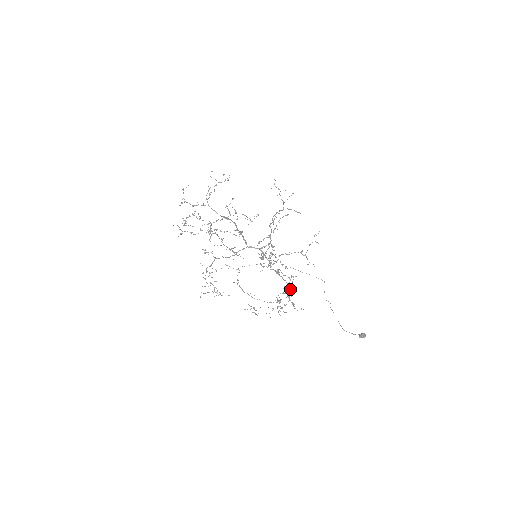
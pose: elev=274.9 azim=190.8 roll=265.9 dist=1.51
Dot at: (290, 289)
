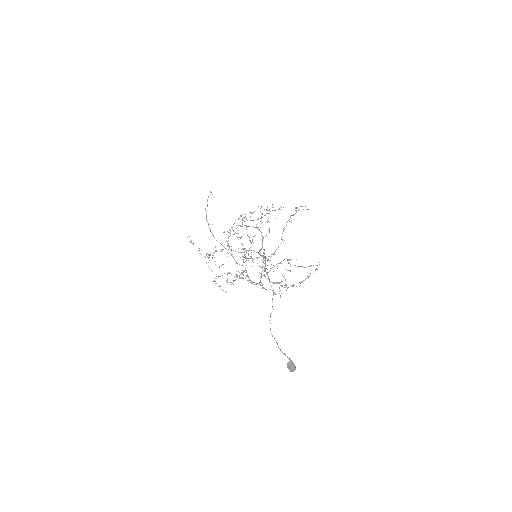
Dot at: (258, 283)
